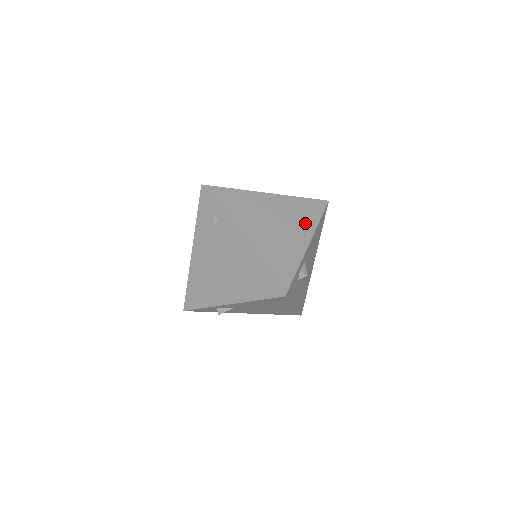
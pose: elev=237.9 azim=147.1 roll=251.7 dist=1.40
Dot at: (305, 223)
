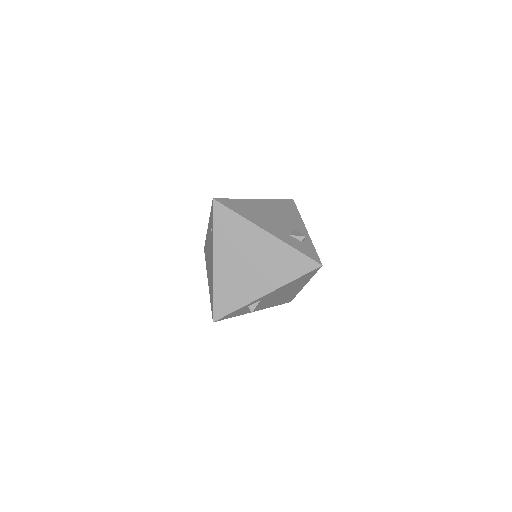
Dot at: (278, 275)
